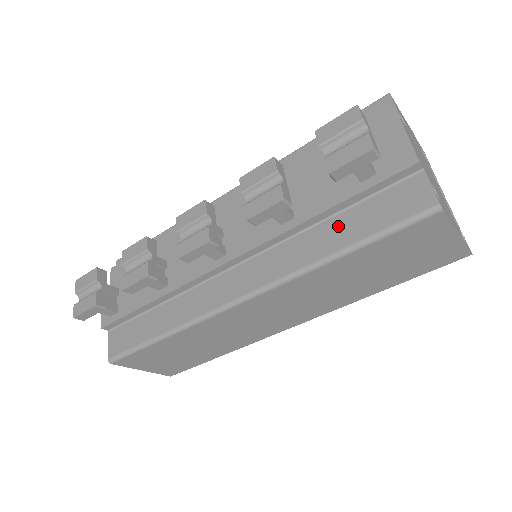
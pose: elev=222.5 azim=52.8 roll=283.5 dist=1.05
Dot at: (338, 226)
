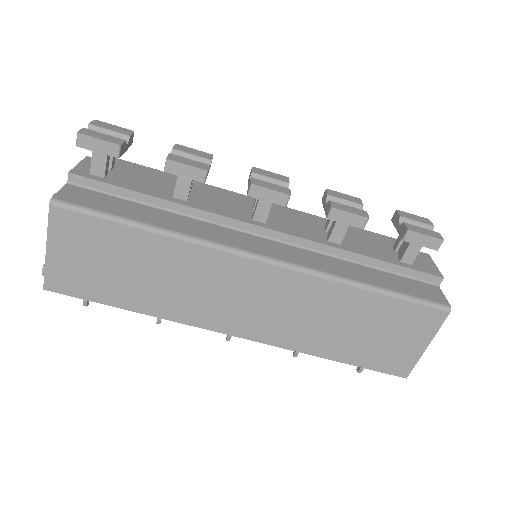
Dot at: (371, 273)
